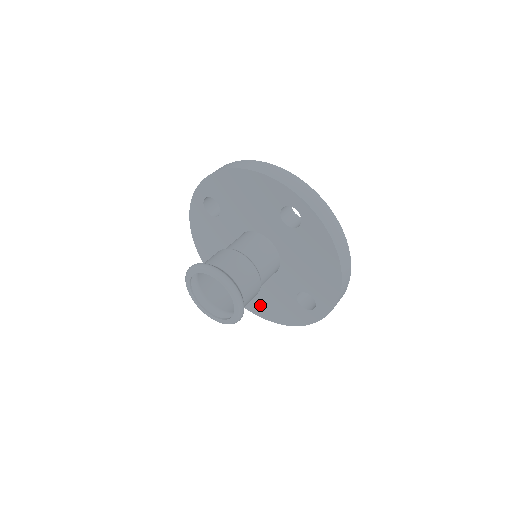
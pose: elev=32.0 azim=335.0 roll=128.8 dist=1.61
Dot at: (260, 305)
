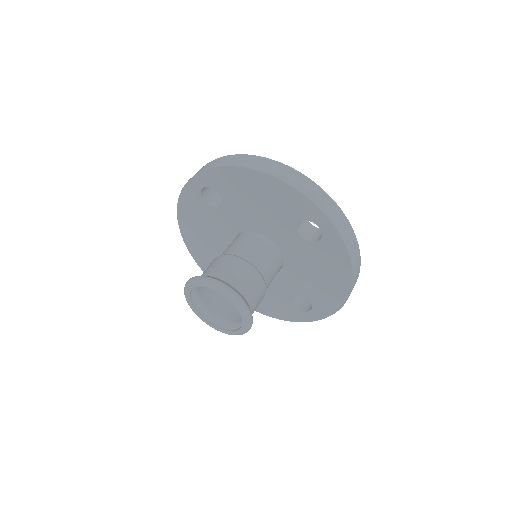
Dot at: occluded
